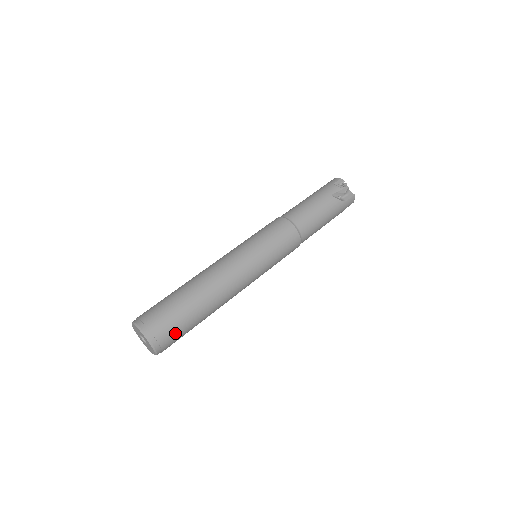
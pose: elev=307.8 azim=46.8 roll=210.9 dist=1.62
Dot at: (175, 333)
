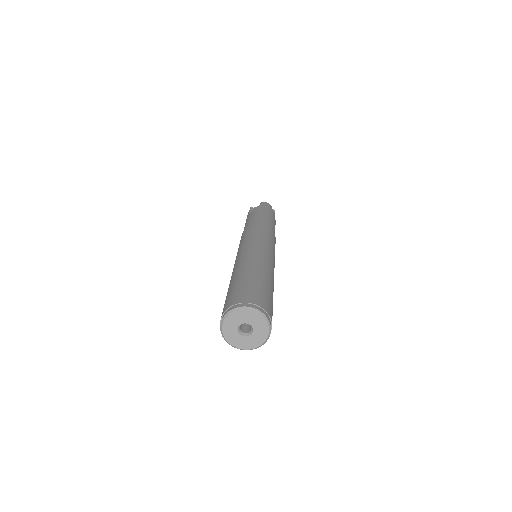
Dot at: occluded
